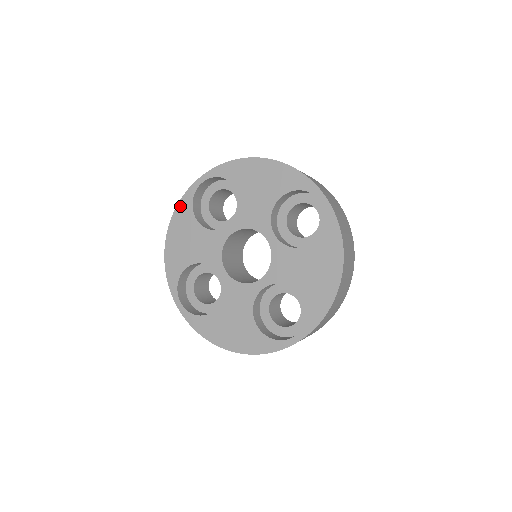
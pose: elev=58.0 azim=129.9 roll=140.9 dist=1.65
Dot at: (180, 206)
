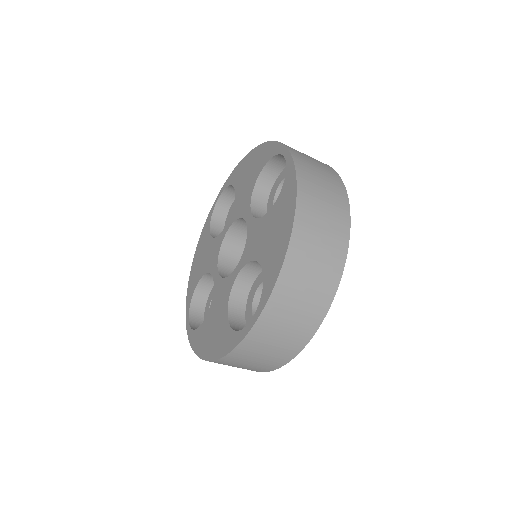
Dot at: (204, 228)
